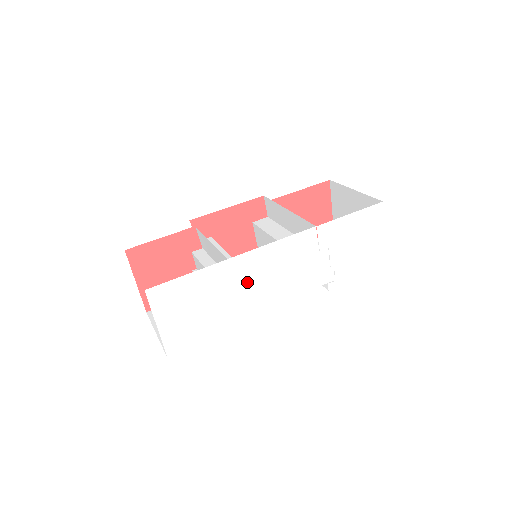
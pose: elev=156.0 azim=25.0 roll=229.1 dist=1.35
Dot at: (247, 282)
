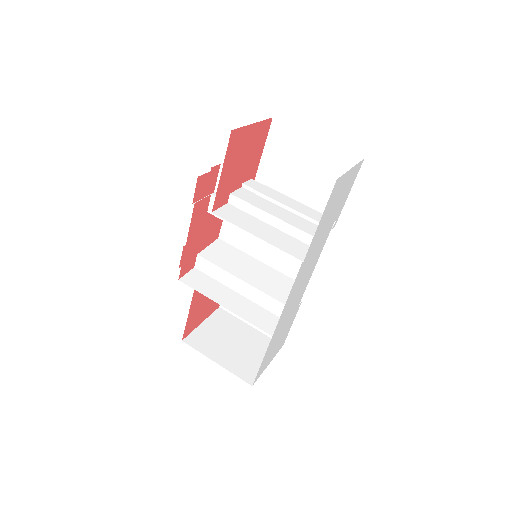
Dot at: (289, 311)
